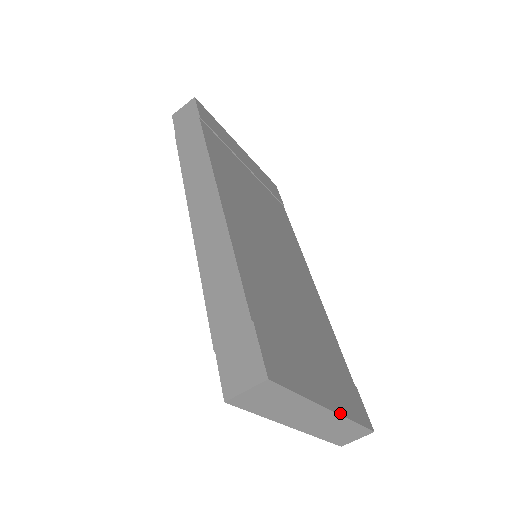
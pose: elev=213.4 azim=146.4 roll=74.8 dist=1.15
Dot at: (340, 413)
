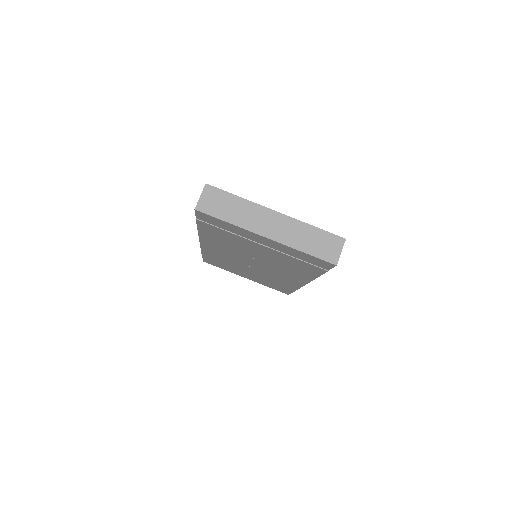
Dot at: (290, 217)
